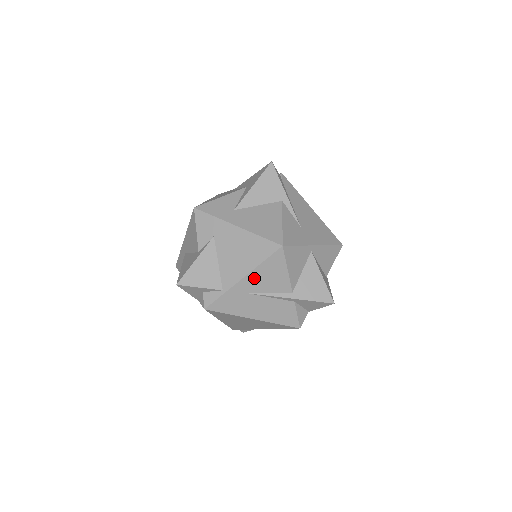
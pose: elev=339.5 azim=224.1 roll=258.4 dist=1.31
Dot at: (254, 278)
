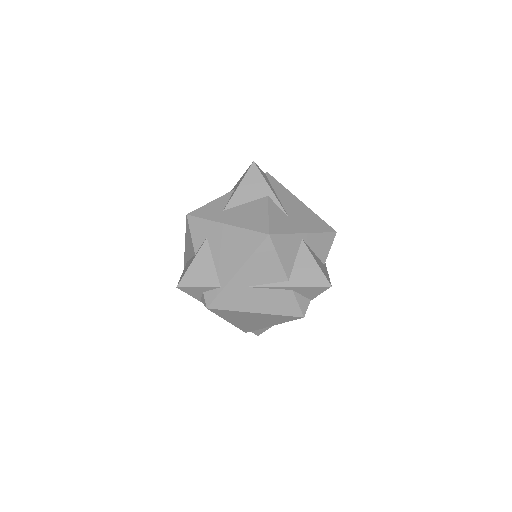
Dot at: (248, 271)
